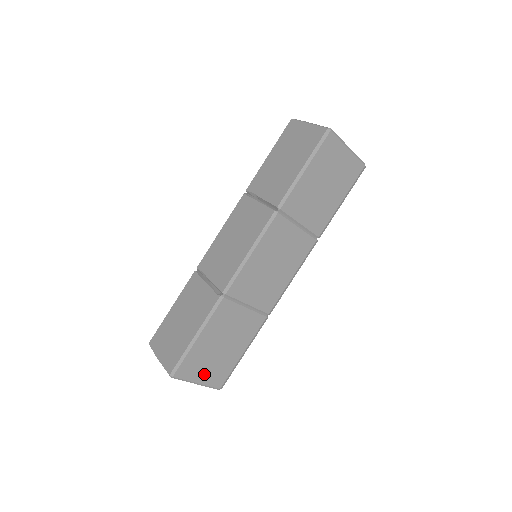
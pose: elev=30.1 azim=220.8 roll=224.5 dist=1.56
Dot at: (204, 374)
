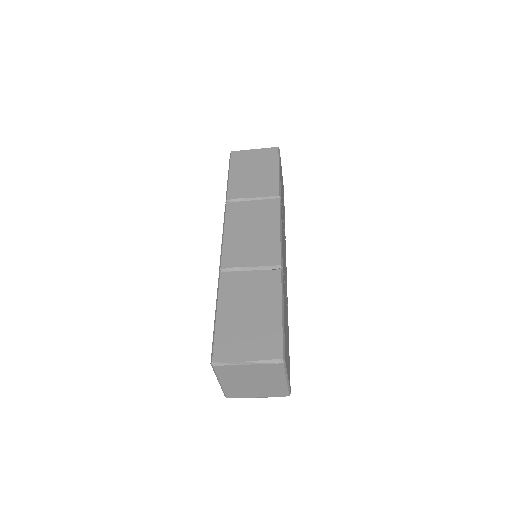
Dot at: occluded
